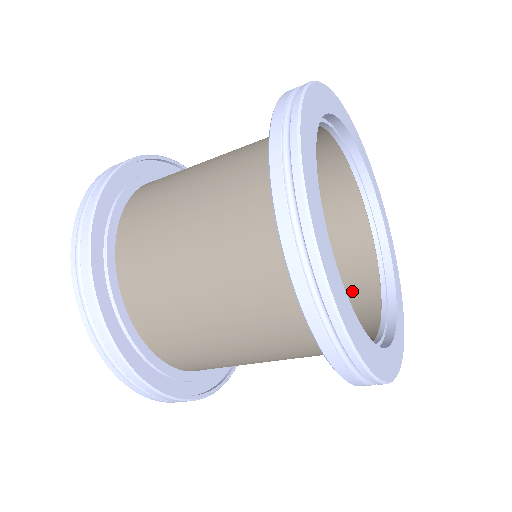
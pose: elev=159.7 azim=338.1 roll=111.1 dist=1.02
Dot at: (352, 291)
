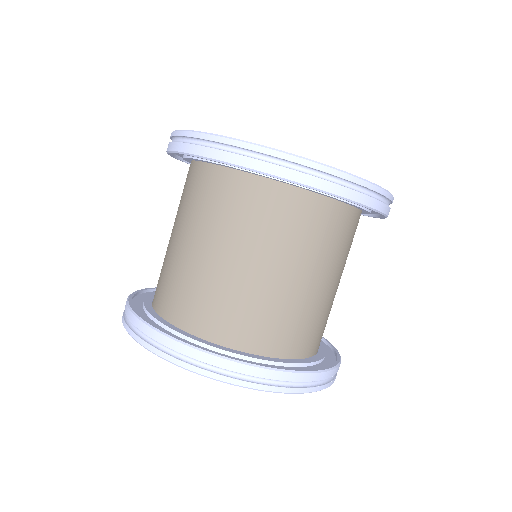
Dot at: occluded
